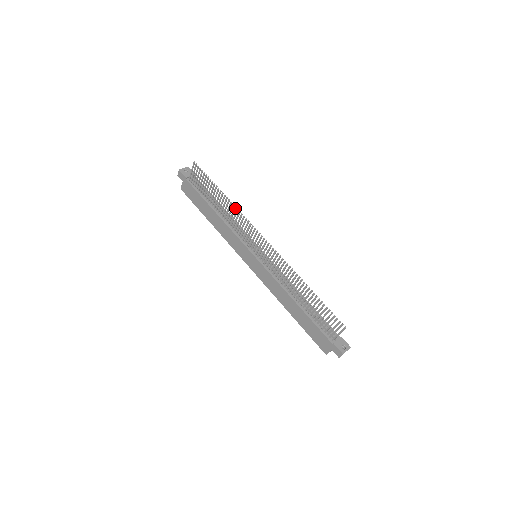
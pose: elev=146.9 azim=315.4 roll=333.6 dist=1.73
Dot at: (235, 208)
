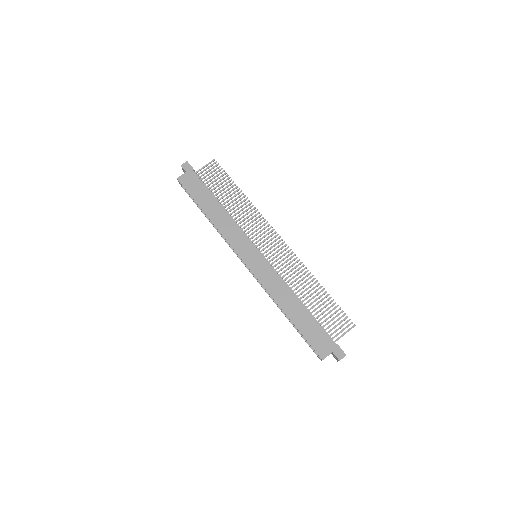
Dot at: occluded
